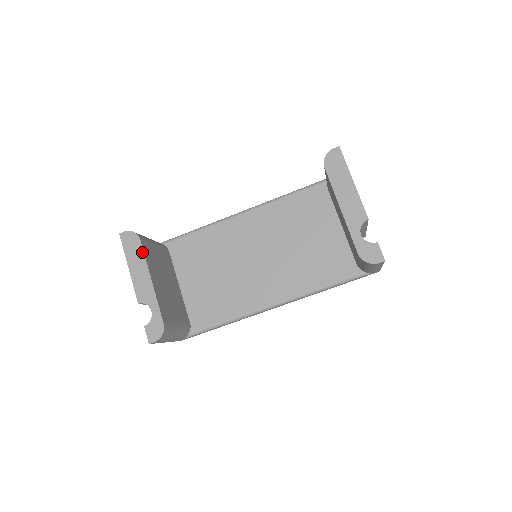
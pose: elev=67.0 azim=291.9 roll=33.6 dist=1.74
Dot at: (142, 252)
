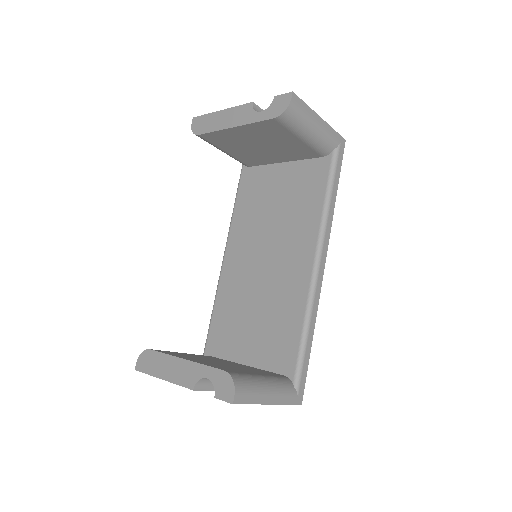
Dot at: (159, 354)
